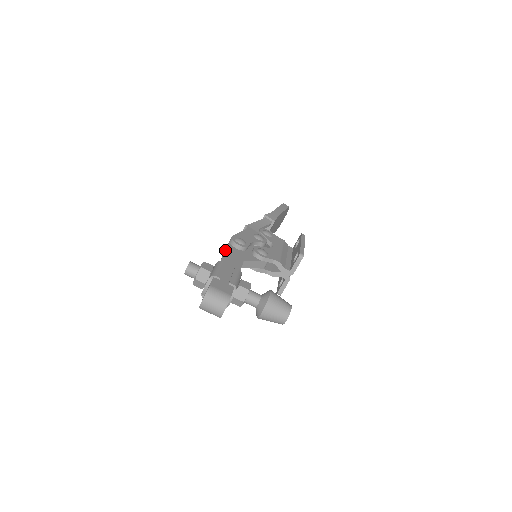
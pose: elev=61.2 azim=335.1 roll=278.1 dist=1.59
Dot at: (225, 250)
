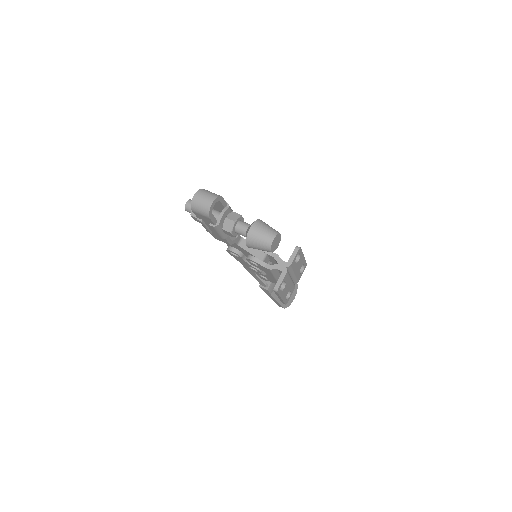
Dot at: occluded
